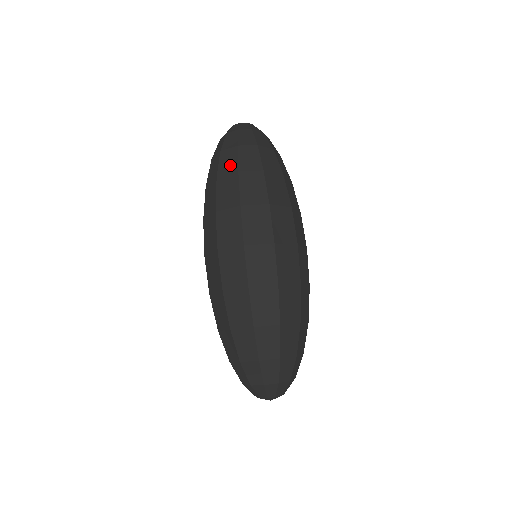
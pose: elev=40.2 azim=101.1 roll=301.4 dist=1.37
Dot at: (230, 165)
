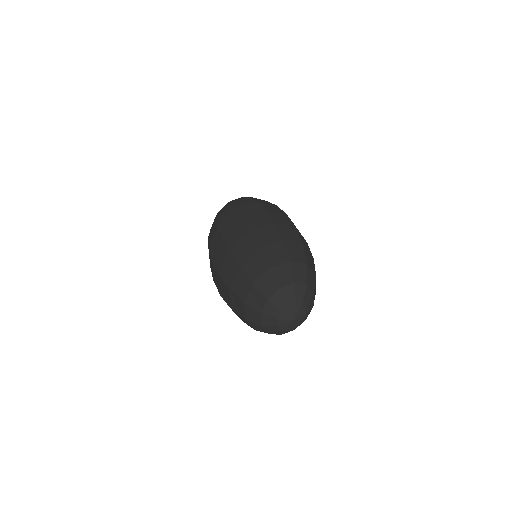
Dot at: occluded
